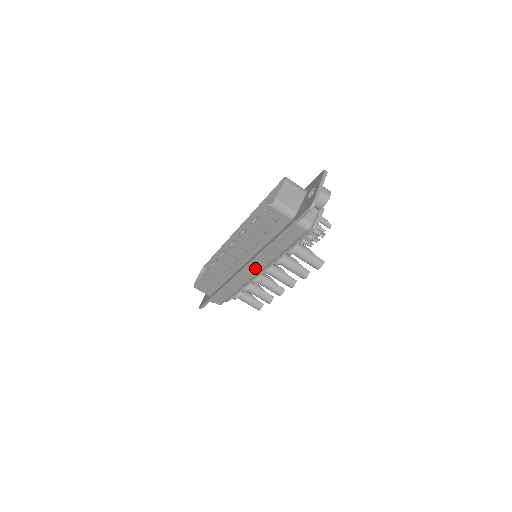
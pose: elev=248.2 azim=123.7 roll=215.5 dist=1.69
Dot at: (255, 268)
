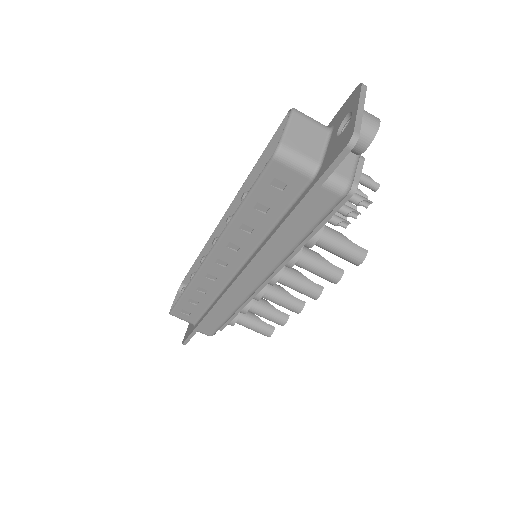
Dot at: (257, 274)
